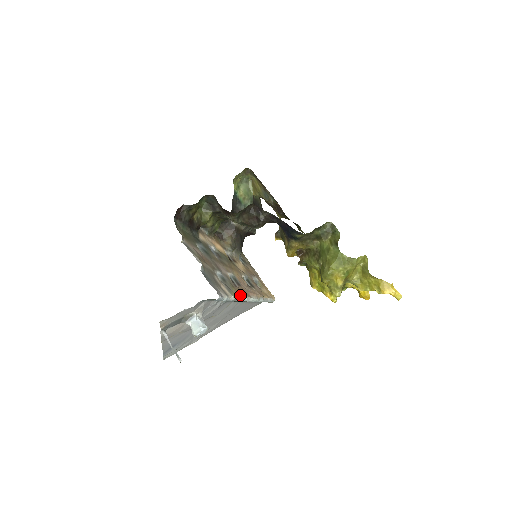
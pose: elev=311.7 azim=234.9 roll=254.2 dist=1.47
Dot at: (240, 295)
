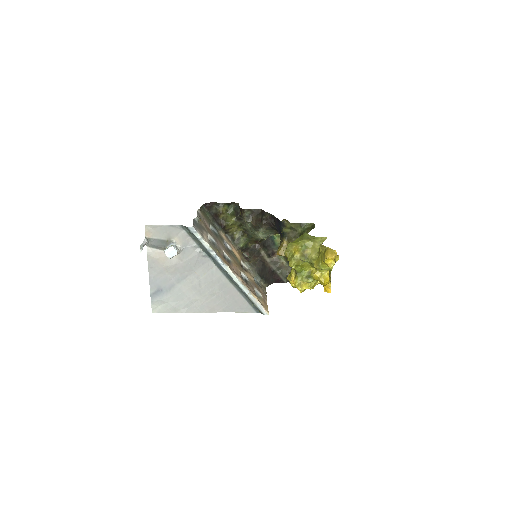
Dot at: (220, 257)
